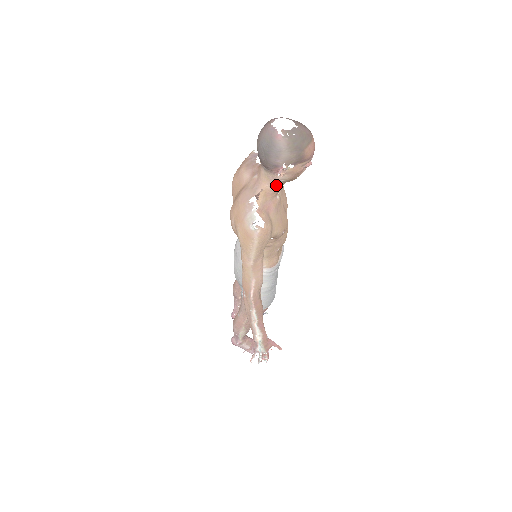
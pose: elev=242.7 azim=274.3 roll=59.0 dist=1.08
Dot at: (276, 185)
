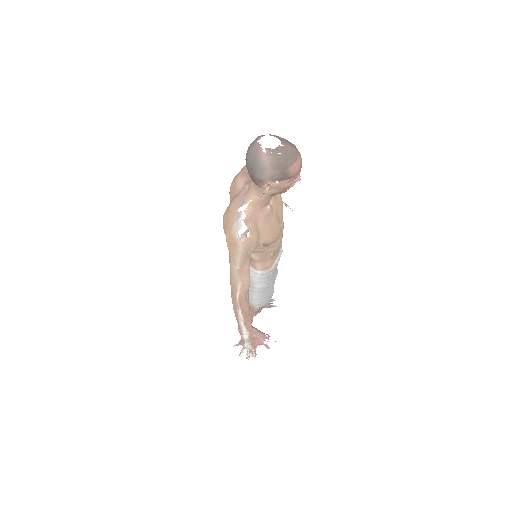
Dot at: (264, 197)
